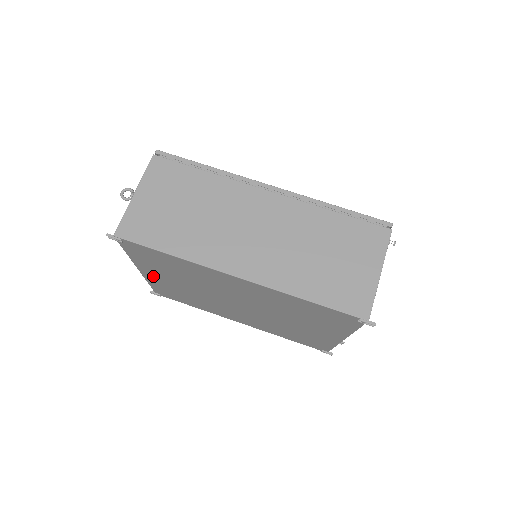
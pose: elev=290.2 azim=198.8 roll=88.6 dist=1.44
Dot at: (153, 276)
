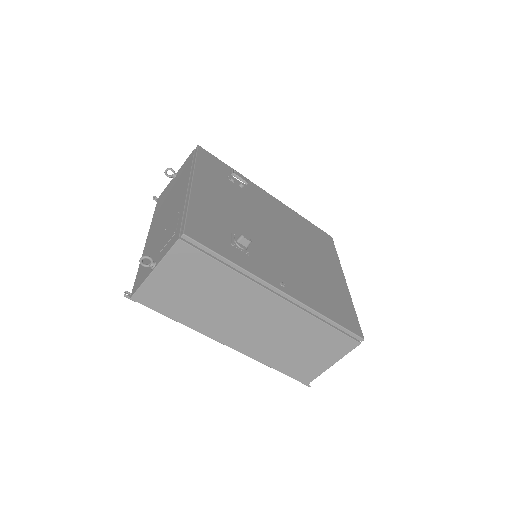
Dot at: occluded
